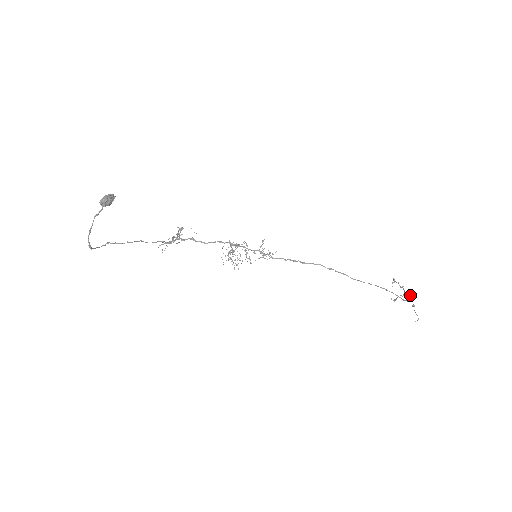
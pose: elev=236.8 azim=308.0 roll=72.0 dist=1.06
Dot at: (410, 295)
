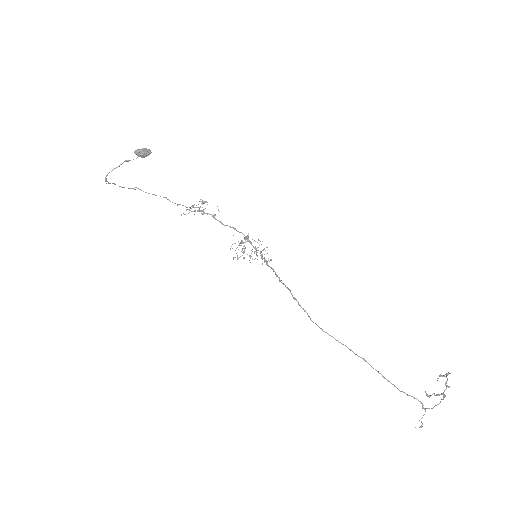
Dot at: (442, 399)
